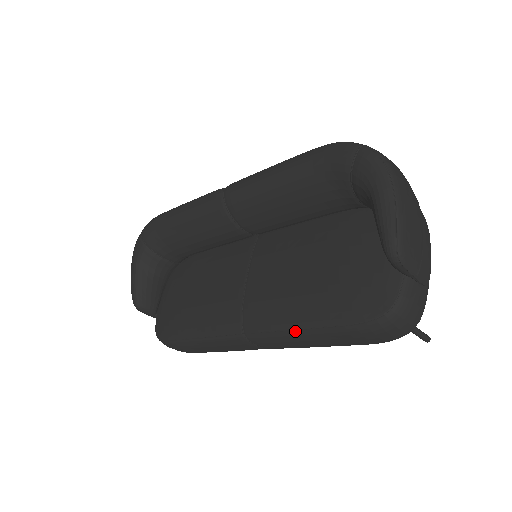
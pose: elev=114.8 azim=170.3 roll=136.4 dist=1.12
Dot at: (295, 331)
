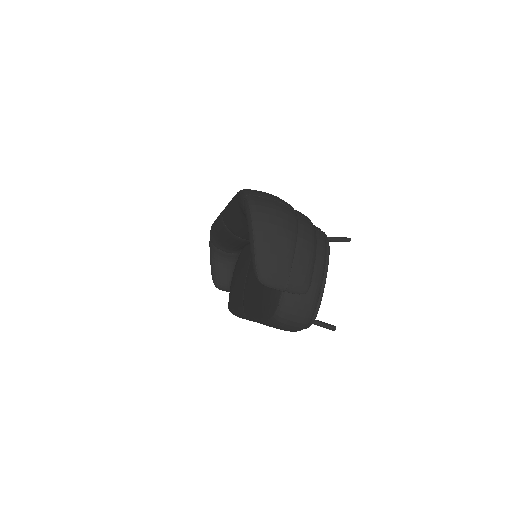
Dot at: (255, 319)
